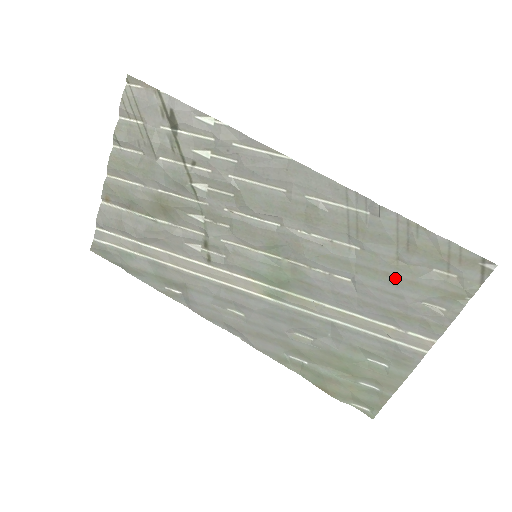
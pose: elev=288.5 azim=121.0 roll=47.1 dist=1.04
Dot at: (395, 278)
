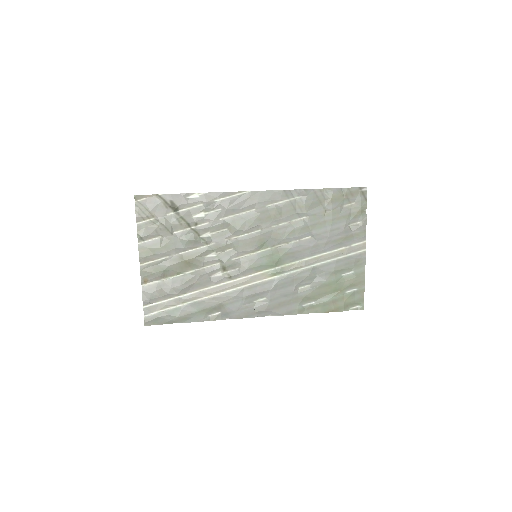
Dot at: (330, 221)
